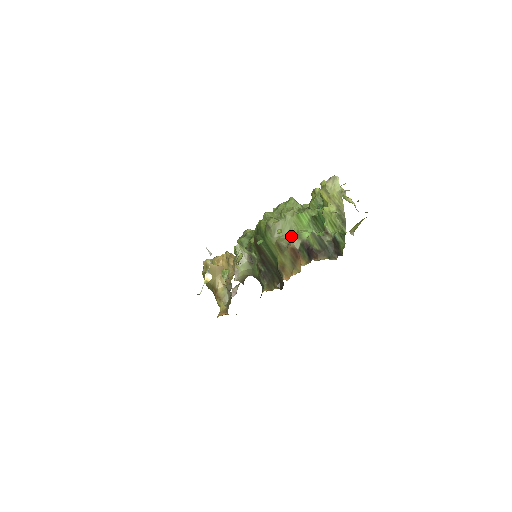
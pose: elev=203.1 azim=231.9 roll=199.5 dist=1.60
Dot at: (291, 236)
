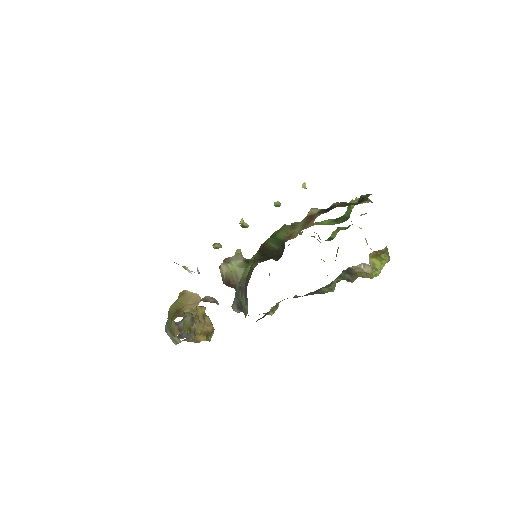
Dot at: occluded
